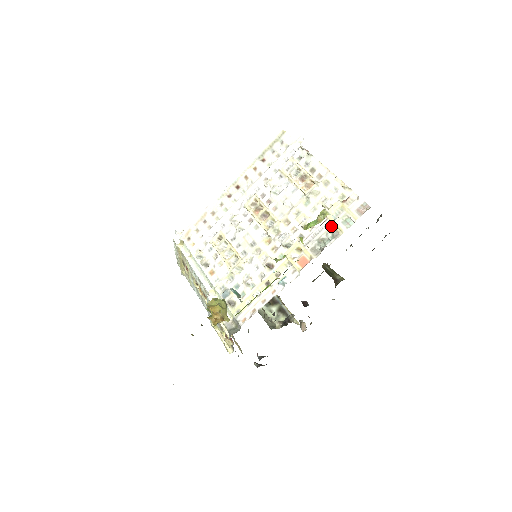
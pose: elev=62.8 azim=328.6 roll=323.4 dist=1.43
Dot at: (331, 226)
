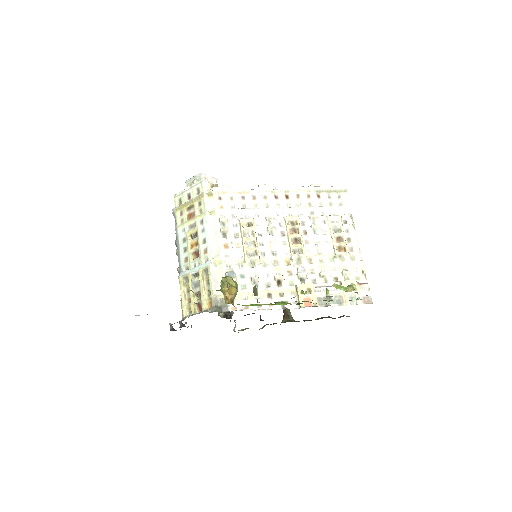
Dot at: (341, 293)
